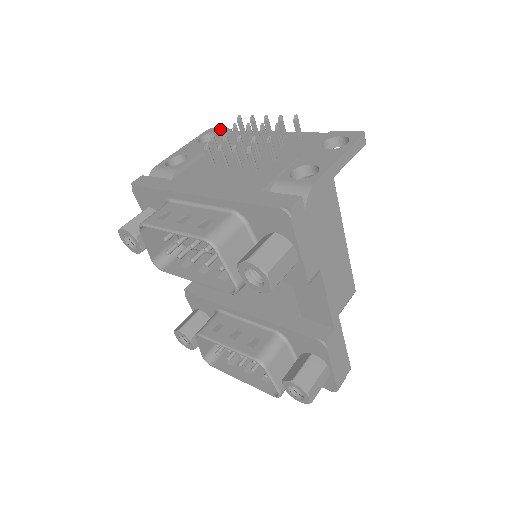
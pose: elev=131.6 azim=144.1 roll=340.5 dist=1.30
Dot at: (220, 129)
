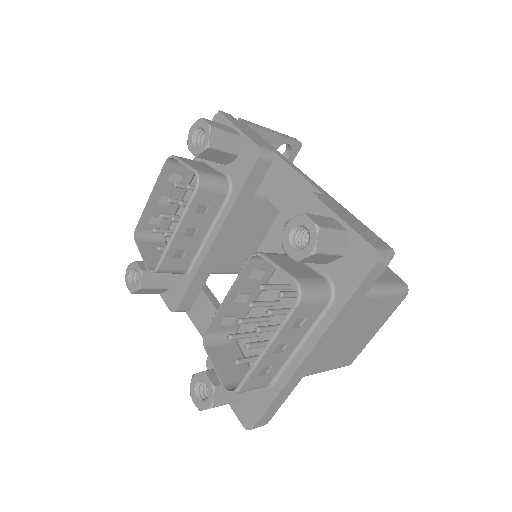
Dot at: occluded
